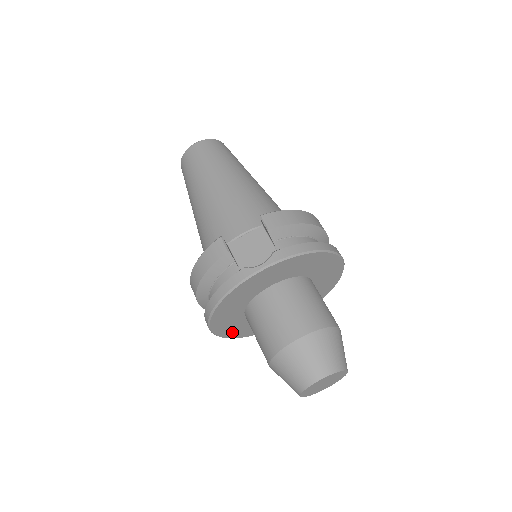
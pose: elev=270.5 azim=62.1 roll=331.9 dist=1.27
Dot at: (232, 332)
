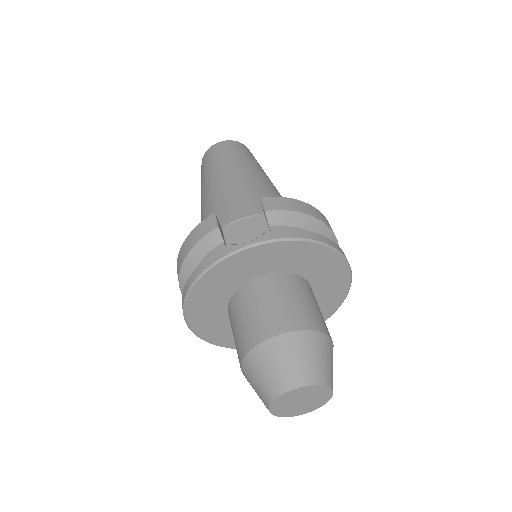
Dot at: (213, 334)
